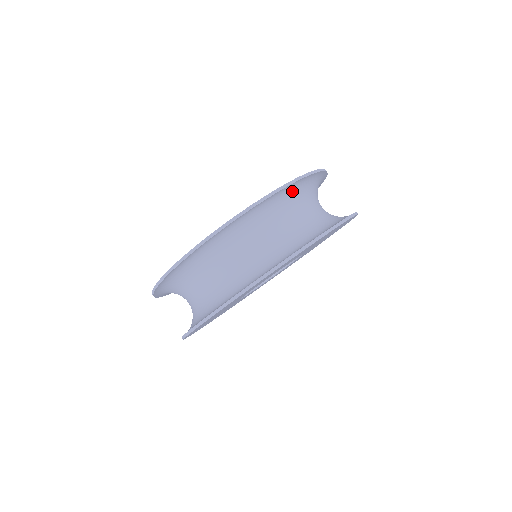
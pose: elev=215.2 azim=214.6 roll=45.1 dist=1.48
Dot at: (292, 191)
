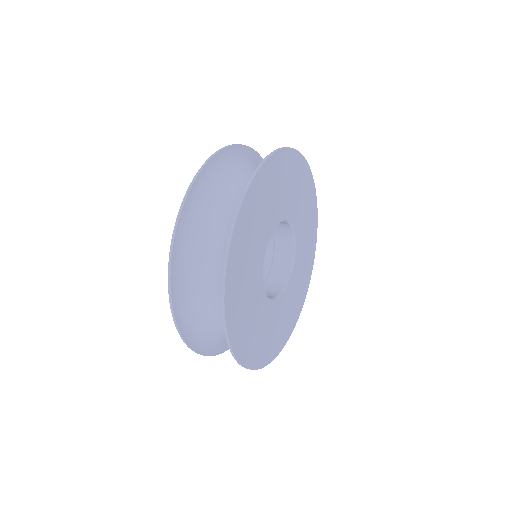
Dot at: (208, 183)
